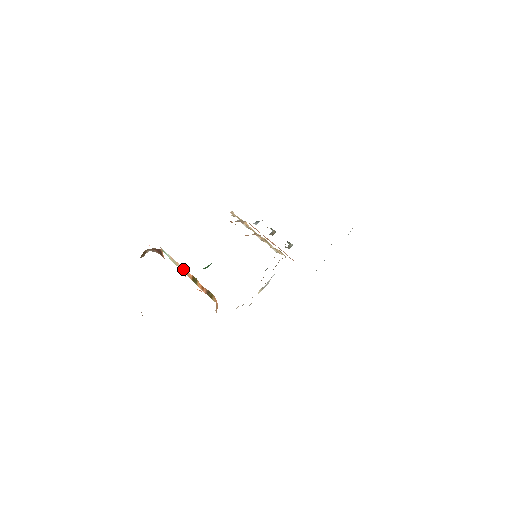
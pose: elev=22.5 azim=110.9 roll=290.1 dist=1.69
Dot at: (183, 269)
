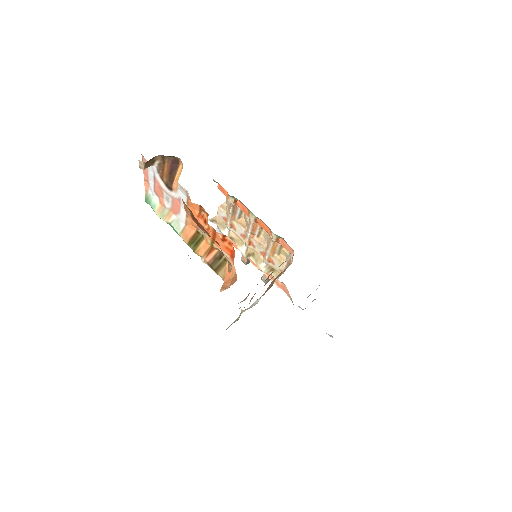
Dot at: (177, 225)
